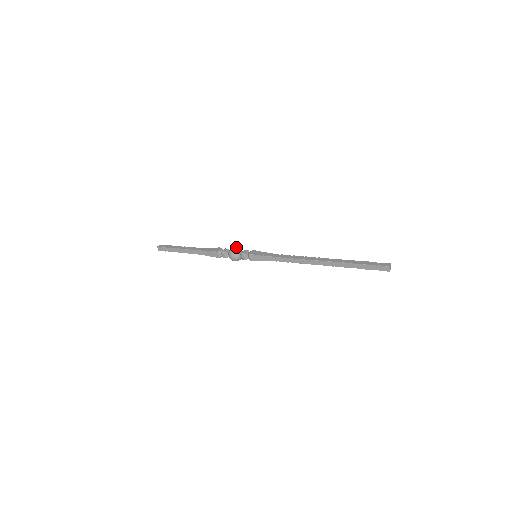
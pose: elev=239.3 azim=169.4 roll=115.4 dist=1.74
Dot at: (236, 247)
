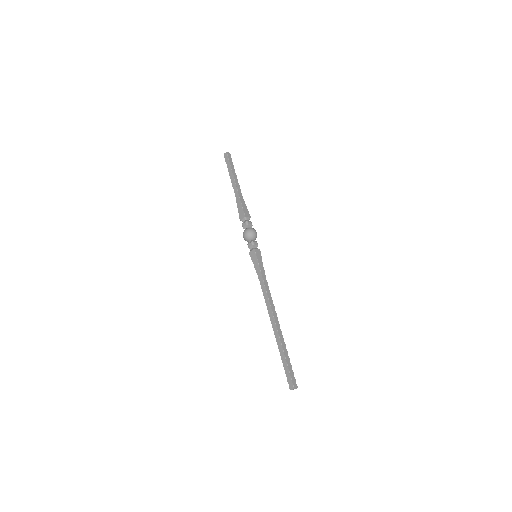
Dot at: occluded
